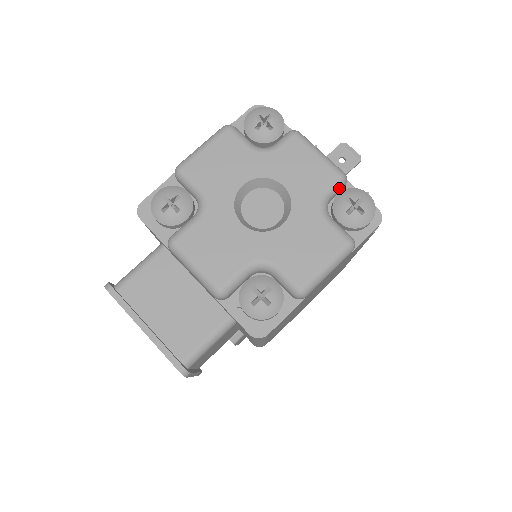
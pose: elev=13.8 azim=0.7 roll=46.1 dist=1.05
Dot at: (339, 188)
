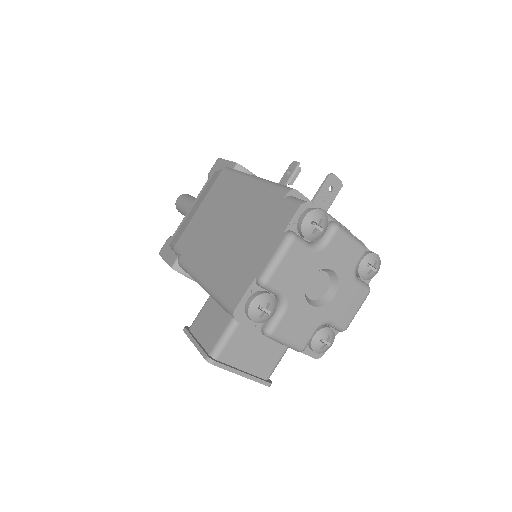
Dot at: (362, 257)
